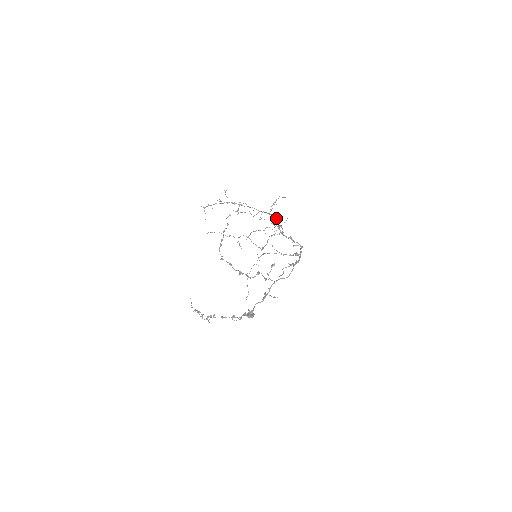
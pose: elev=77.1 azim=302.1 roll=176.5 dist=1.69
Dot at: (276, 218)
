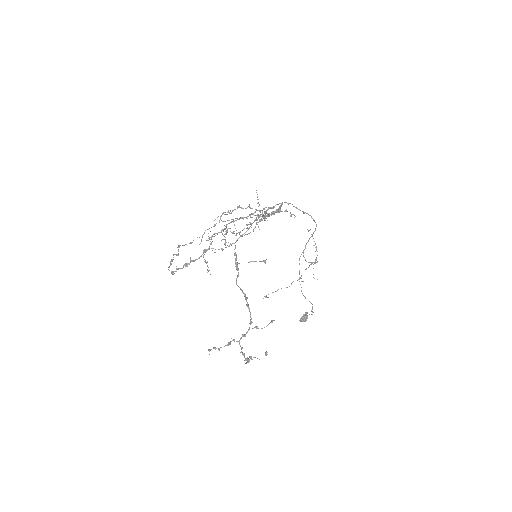
Dot at: occluded
